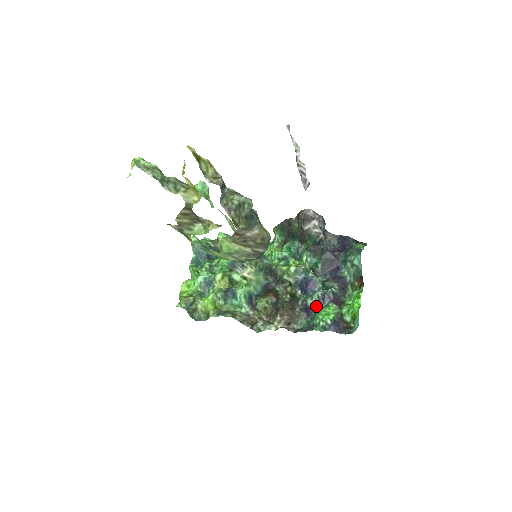
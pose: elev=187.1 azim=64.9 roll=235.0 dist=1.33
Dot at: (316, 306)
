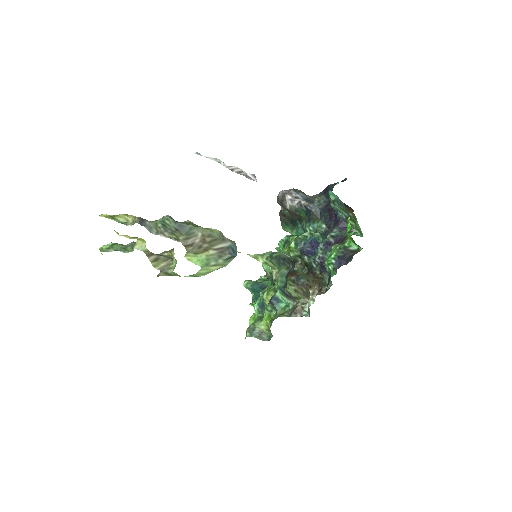
Dot at: (324, 258)
